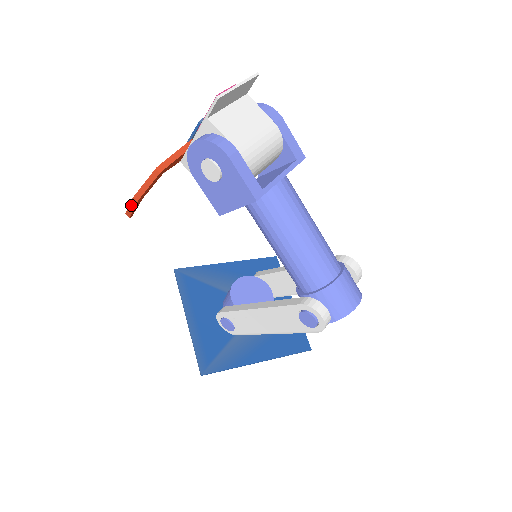
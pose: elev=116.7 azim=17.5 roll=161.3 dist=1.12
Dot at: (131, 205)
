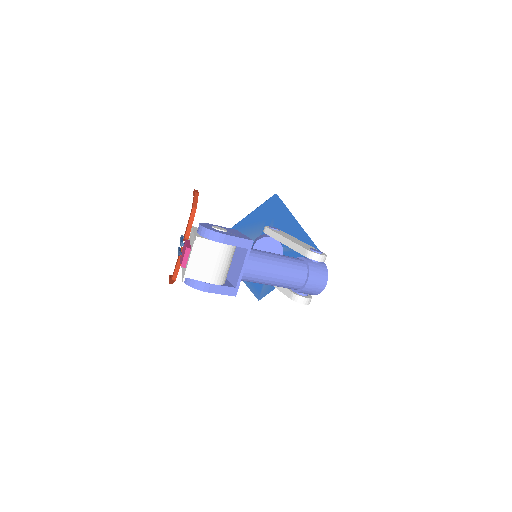
Dot at: occluded
